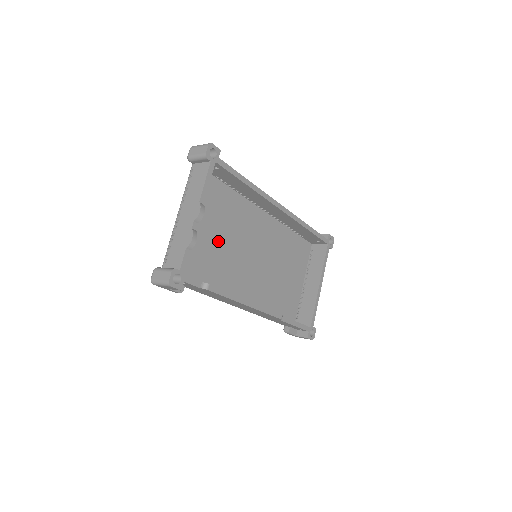
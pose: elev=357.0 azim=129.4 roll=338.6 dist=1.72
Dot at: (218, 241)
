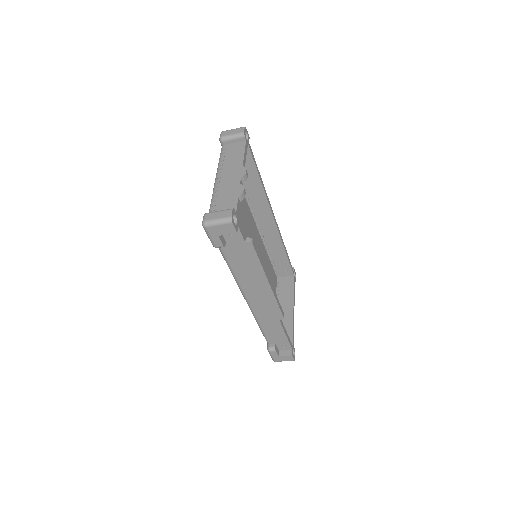
Dot at: occluded
